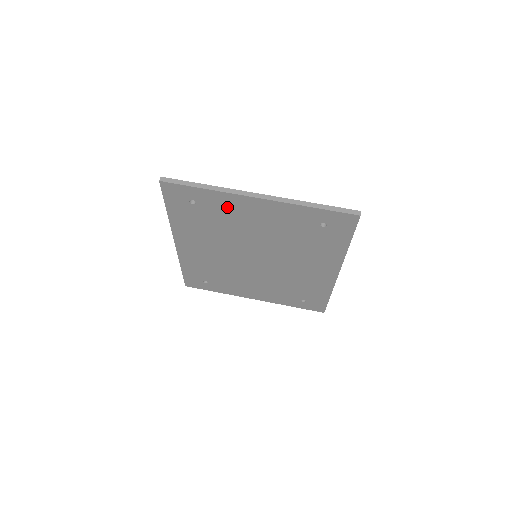
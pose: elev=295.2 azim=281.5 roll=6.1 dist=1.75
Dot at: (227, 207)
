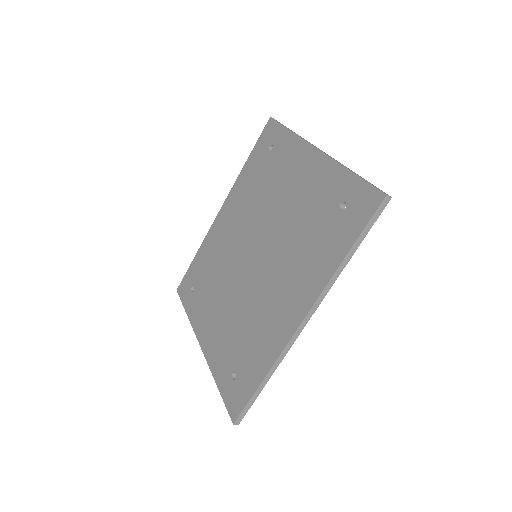
Dot at: (288, 159)
